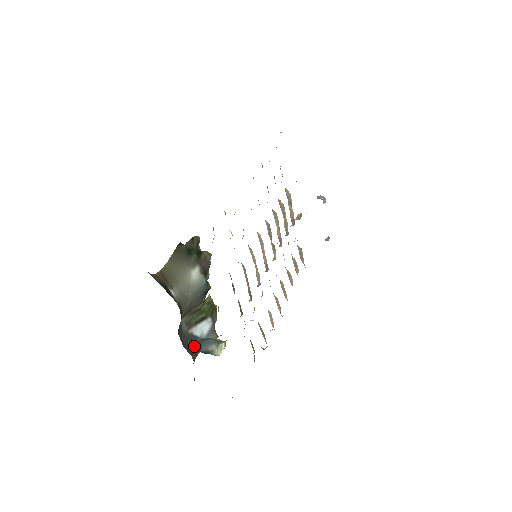
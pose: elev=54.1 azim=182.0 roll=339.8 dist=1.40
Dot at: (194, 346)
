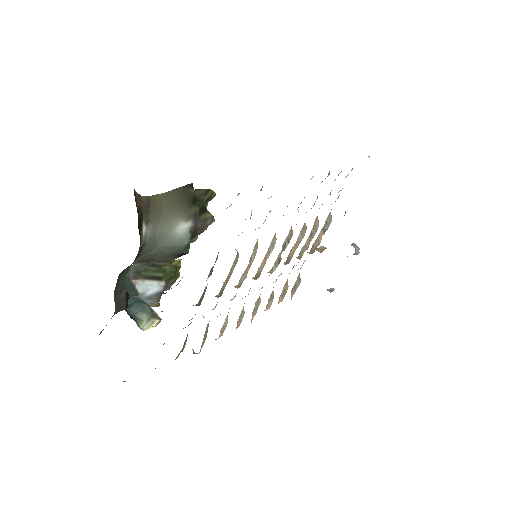
Dot at: (125, 300)
